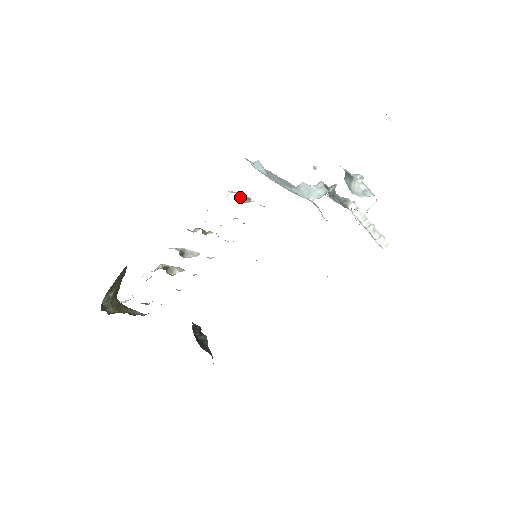
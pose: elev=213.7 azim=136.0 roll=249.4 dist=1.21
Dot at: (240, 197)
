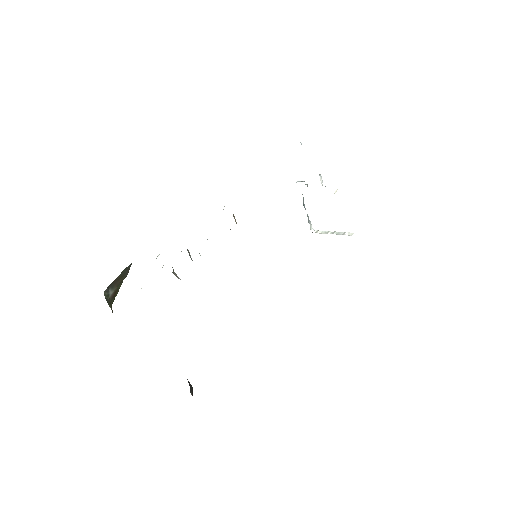
Dot at: (233, 214)
